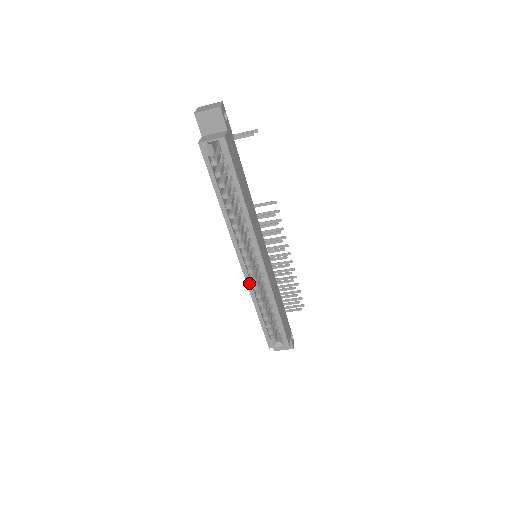
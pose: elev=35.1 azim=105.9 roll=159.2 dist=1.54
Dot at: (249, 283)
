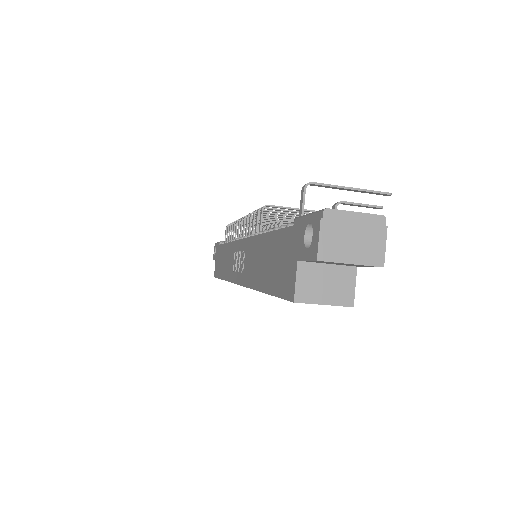
Dot at: occluded
